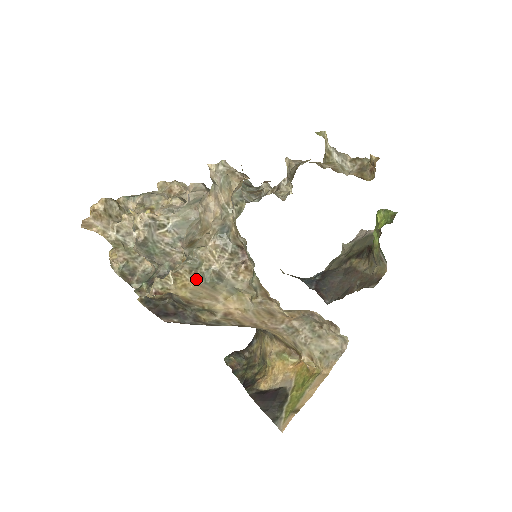
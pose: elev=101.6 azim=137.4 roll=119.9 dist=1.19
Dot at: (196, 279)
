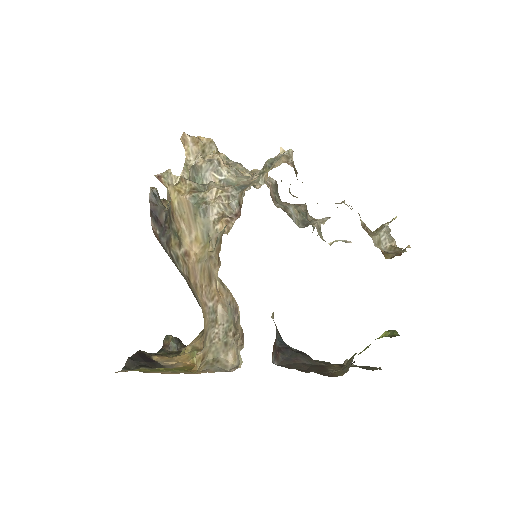
Dot at: (190, 194)
